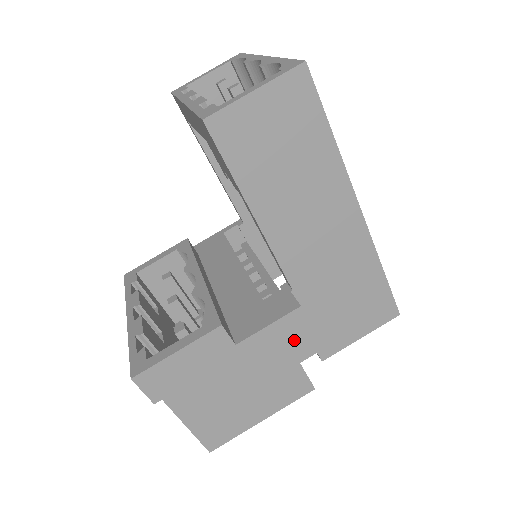
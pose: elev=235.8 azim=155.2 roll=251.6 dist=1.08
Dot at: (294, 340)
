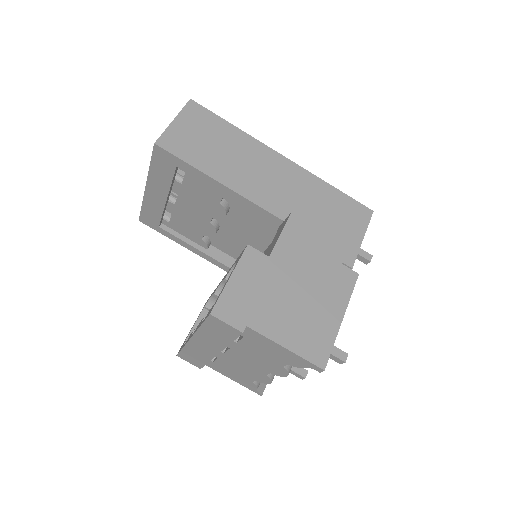
Dot at: occluded
